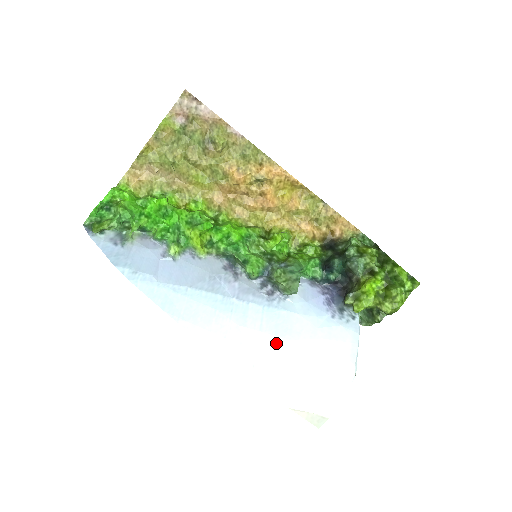
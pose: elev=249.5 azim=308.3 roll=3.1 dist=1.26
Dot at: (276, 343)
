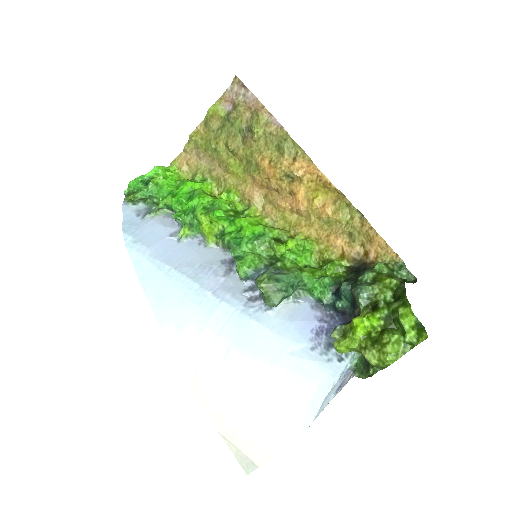
Dot at: (229, 353)
